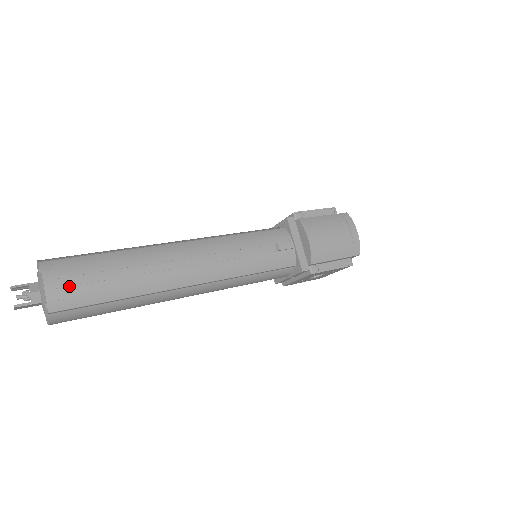
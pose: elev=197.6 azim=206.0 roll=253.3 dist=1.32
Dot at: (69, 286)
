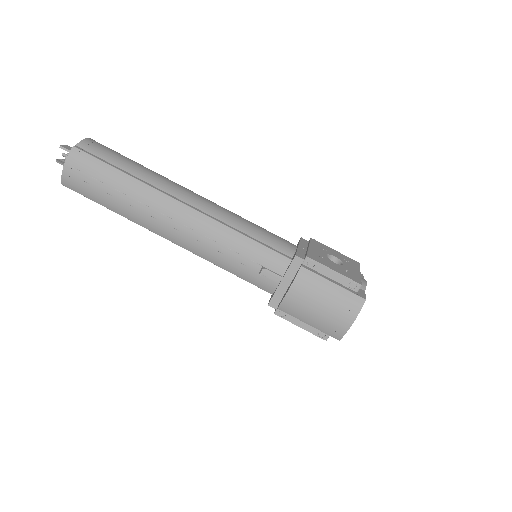
Dot at: (79, 178)
